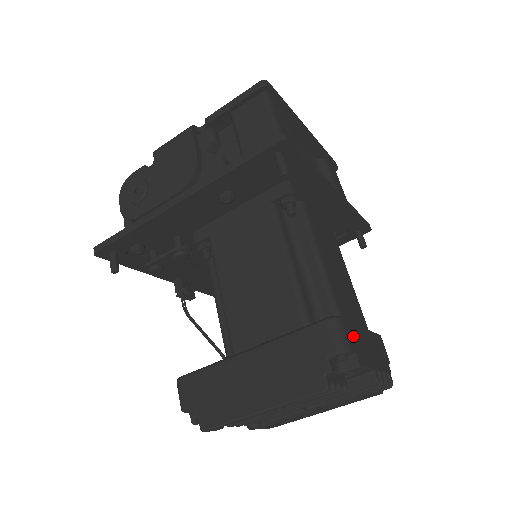
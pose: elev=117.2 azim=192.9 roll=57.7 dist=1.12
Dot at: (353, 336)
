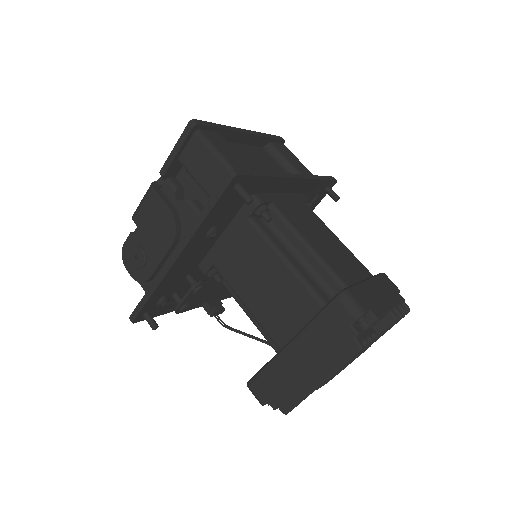
Dot at: (362, 297)
